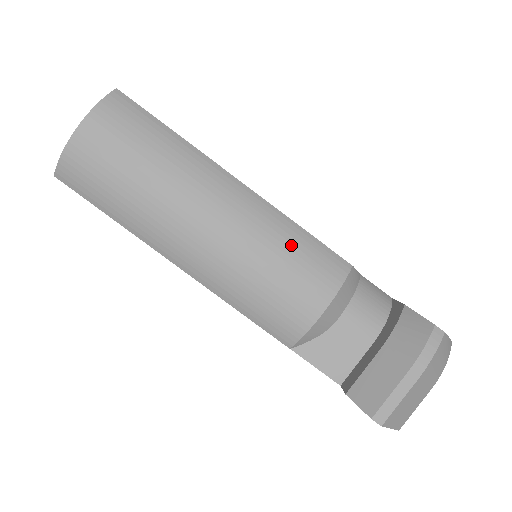
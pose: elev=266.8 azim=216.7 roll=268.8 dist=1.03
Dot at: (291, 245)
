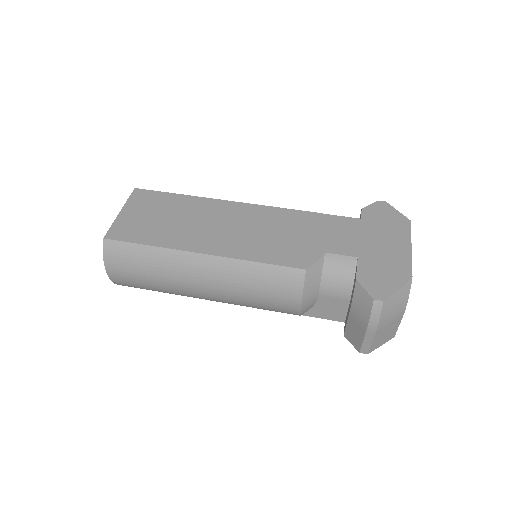
Dot at: (257, 280)
